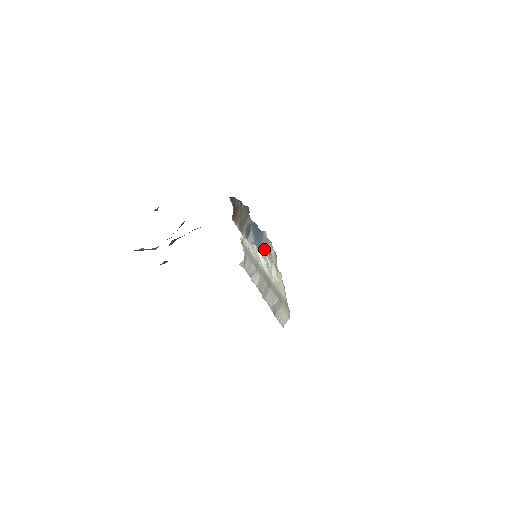
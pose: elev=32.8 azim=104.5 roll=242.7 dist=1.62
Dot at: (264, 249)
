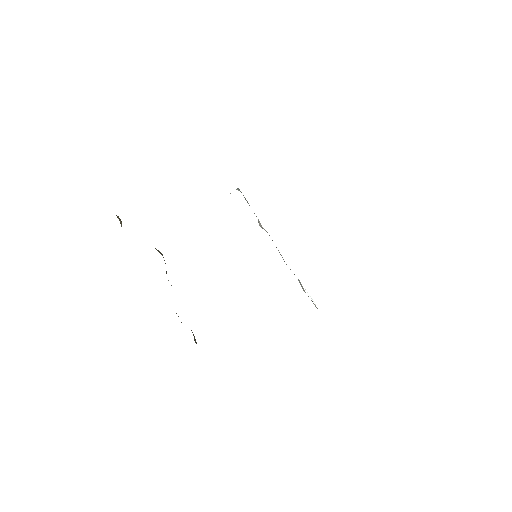
Dot at: occluded
